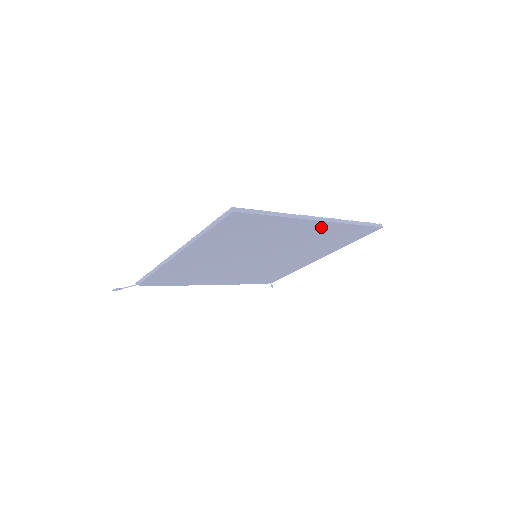
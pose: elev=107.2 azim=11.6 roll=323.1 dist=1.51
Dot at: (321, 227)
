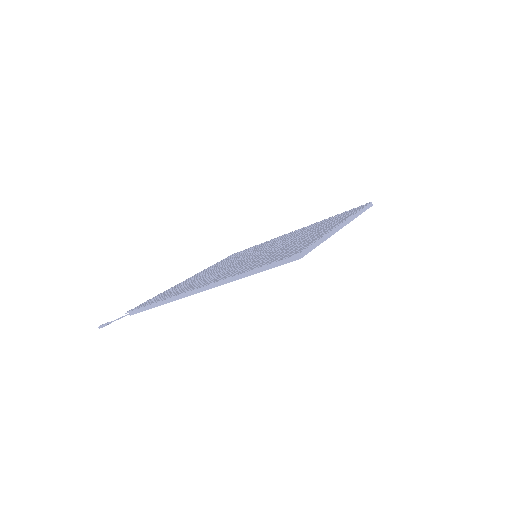
Dot at: occluded
